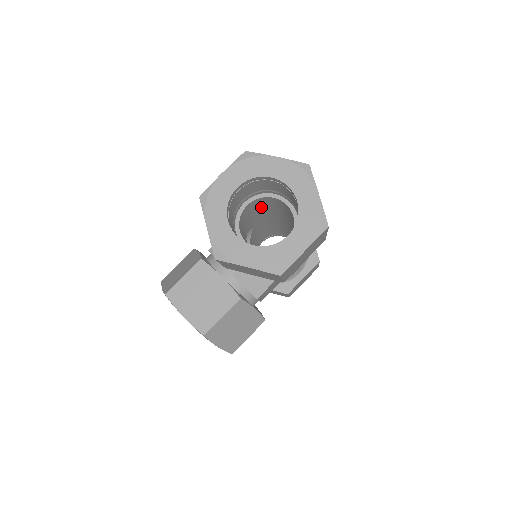
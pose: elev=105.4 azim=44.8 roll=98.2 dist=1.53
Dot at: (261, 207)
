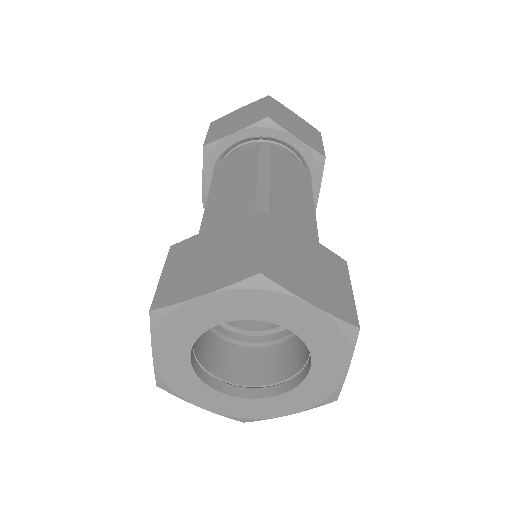
Dot at: occluded
